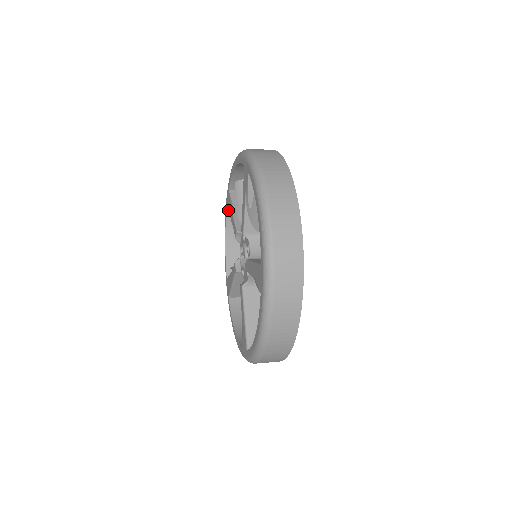
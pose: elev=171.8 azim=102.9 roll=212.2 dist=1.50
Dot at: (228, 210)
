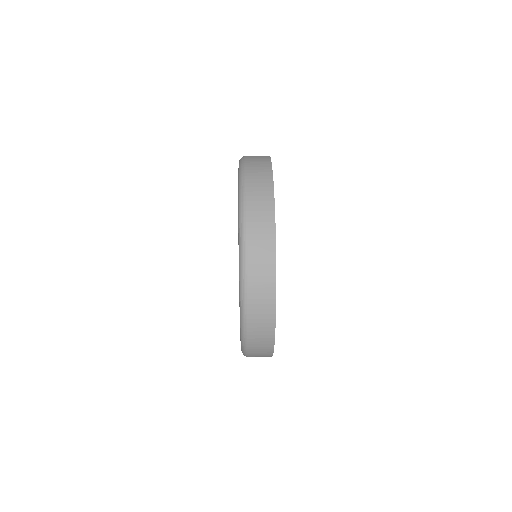
Dot at: occluded
